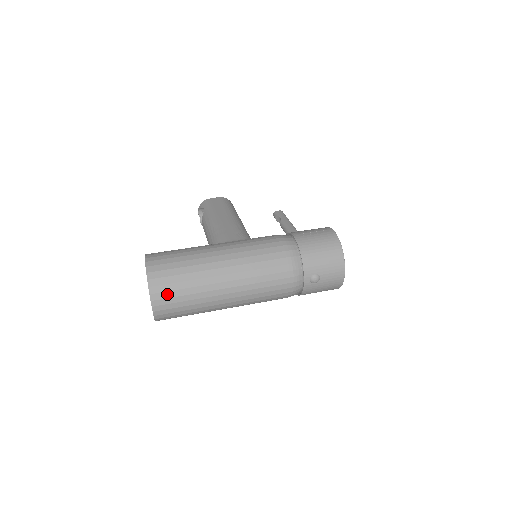
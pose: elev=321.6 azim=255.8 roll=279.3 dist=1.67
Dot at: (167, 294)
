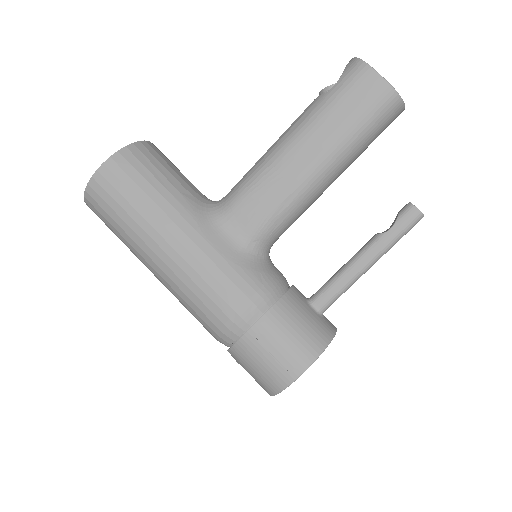
Dot at: occluded
